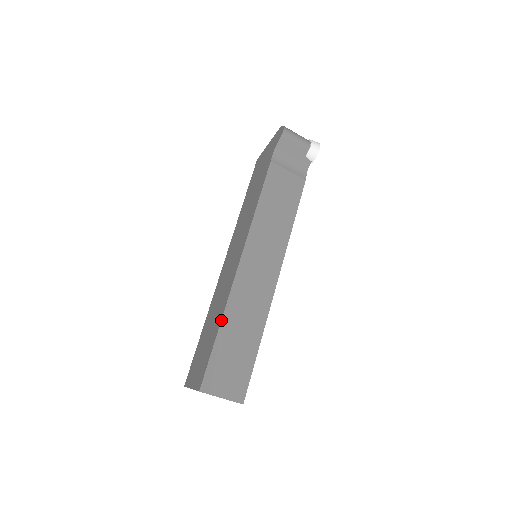
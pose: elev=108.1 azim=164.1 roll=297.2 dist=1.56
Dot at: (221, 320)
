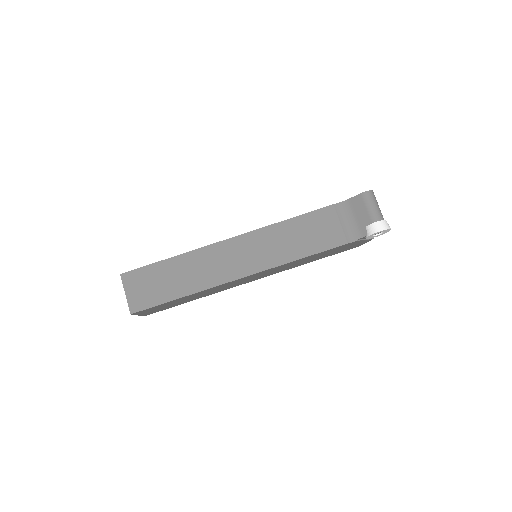
Dot at: (178, 255)
